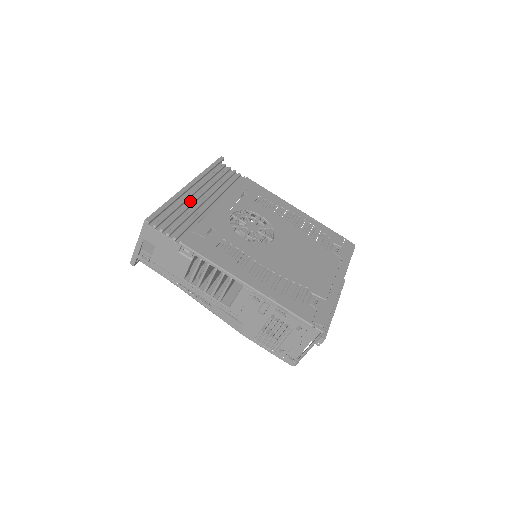
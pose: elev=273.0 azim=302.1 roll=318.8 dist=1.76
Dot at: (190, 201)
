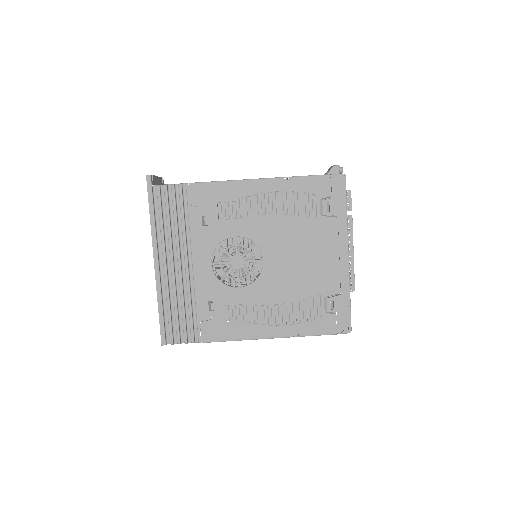
Dot at: (172, 286)
